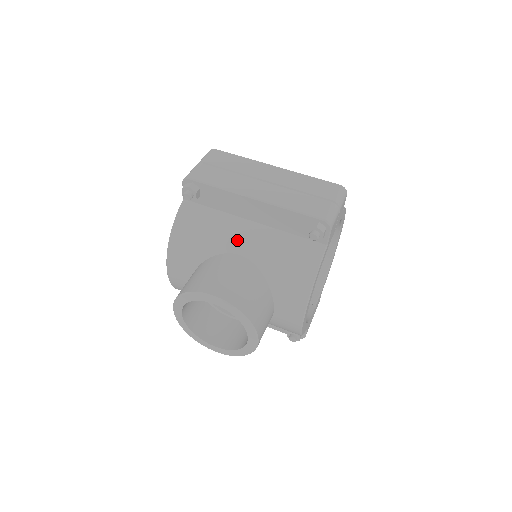
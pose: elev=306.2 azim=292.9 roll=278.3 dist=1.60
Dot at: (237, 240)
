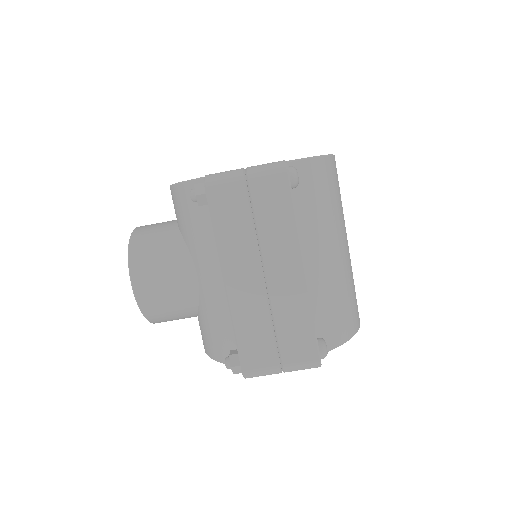
Dot at: (204, 267)
